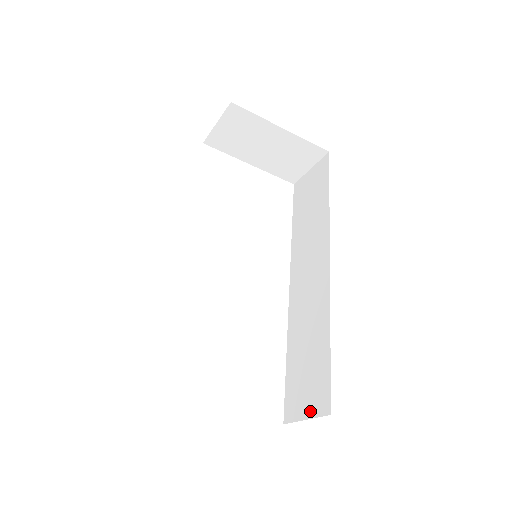
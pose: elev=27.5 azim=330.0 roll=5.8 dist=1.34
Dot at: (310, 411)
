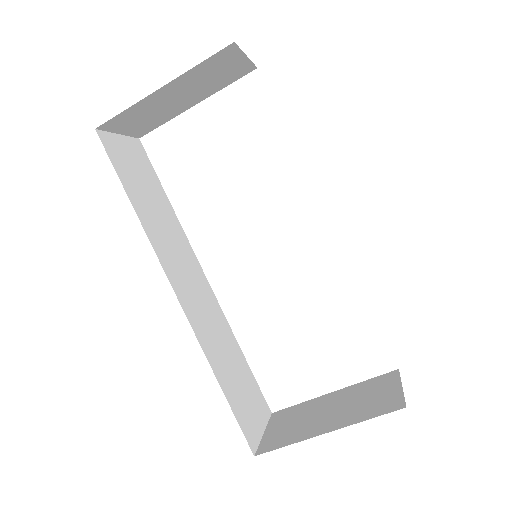
Dot at: occluded
